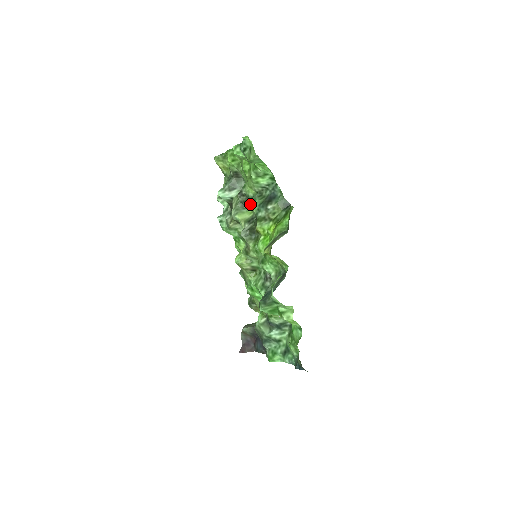
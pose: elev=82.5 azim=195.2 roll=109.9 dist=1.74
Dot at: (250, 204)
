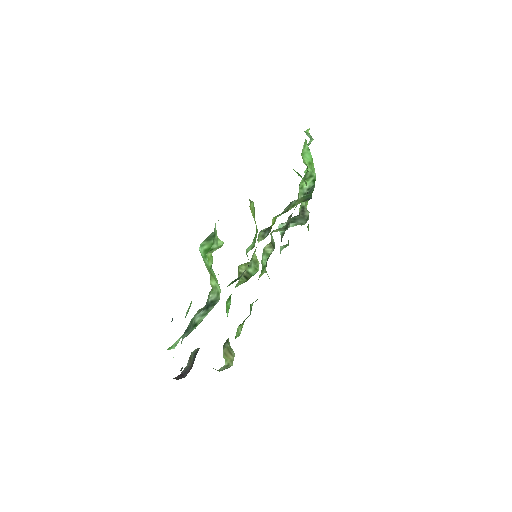
Dot at: (290, 221)
